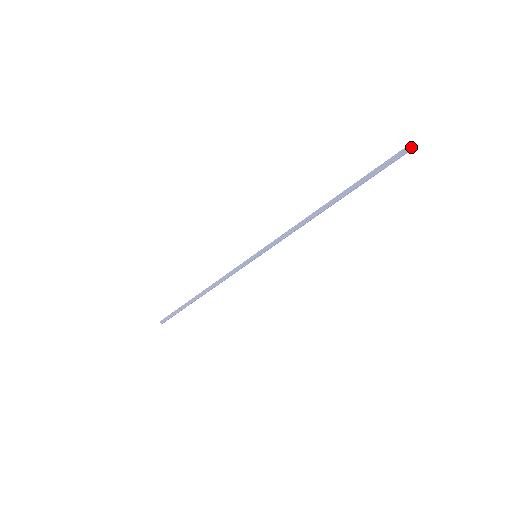
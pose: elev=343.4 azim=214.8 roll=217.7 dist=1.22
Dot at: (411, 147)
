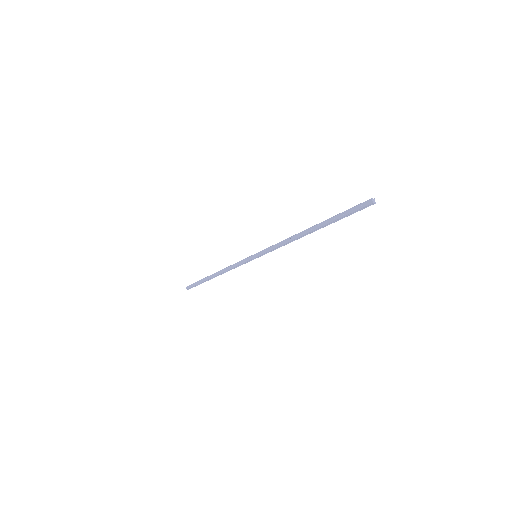
Dot at: (373, 204)
